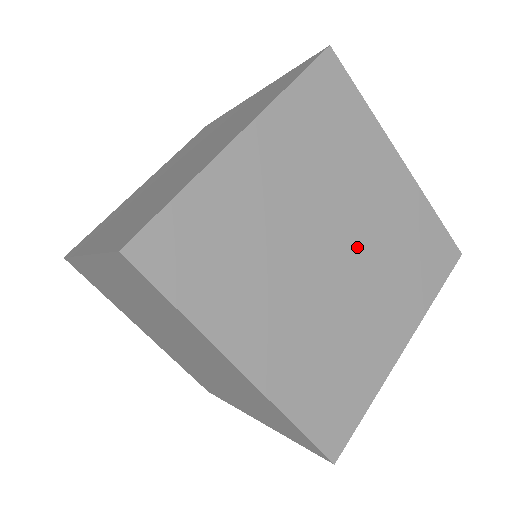
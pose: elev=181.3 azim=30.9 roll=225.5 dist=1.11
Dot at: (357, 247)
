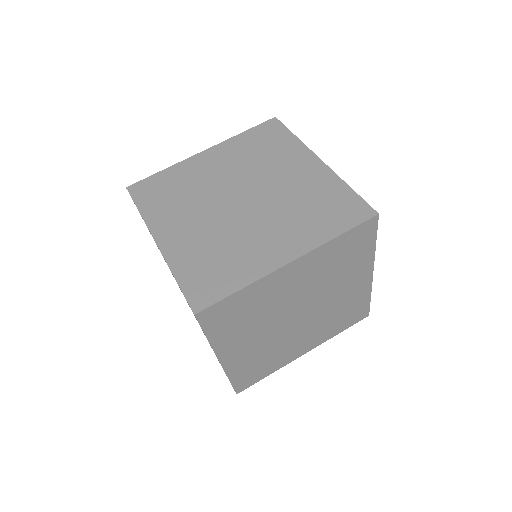
Dot at: (263, 199)
